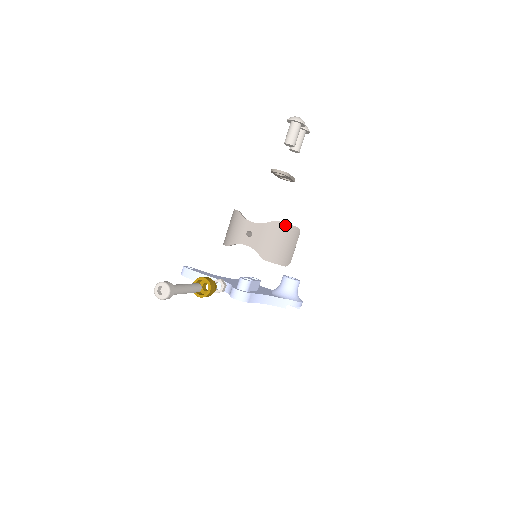
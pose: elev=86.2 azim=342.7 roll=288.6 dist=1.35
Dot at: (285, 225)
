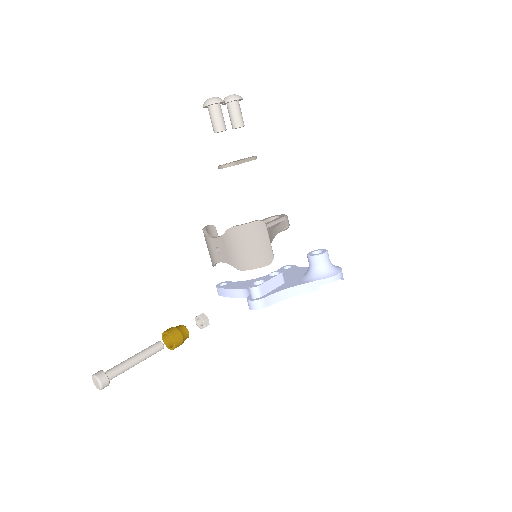
Dot at: (241, 227)
